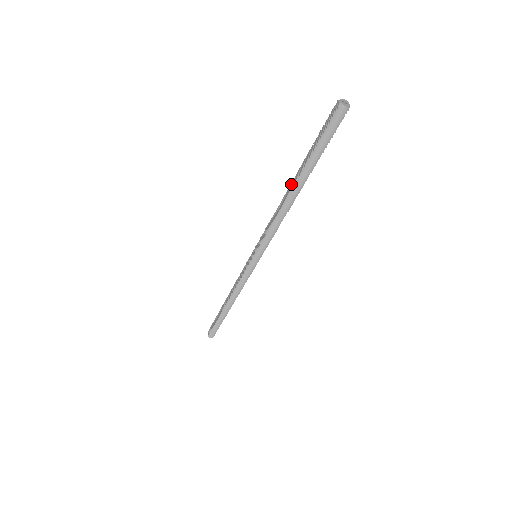
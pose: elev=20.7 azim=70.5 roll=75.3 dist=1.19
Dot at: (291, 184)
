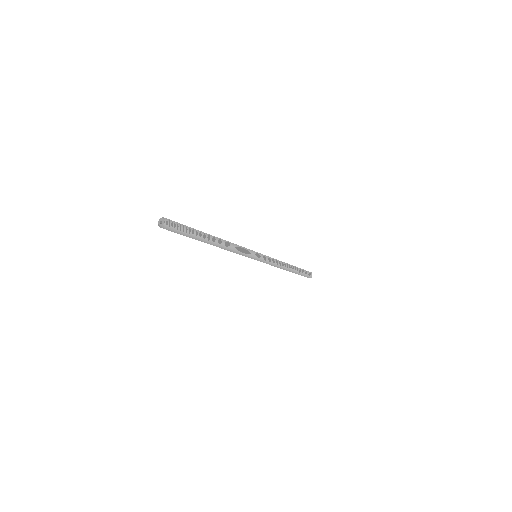
Dot at: occluded
